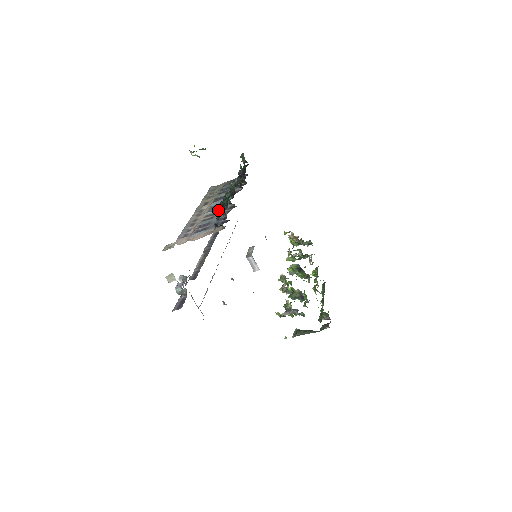
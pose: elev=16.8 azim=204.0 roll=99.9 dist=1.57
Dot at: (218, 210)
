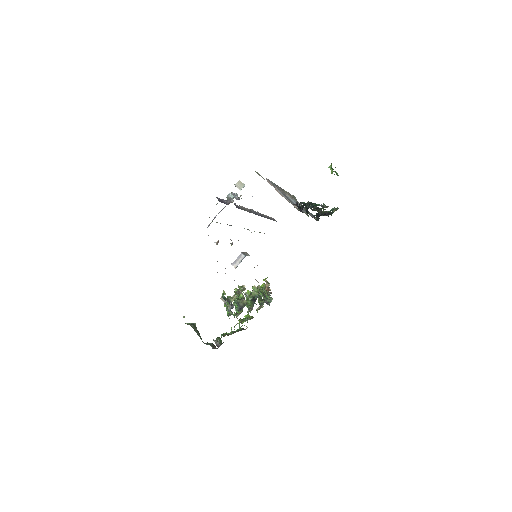
Dot at: occluded
